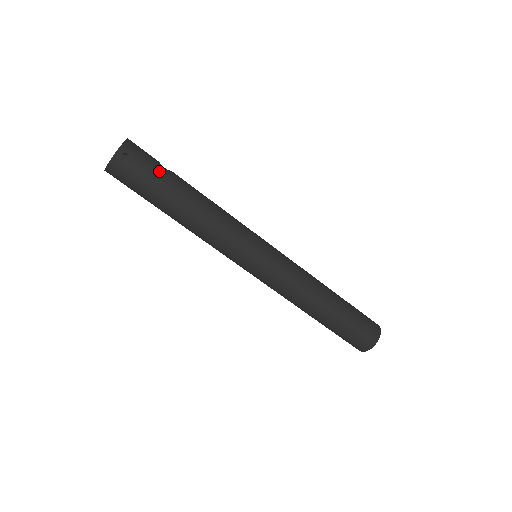
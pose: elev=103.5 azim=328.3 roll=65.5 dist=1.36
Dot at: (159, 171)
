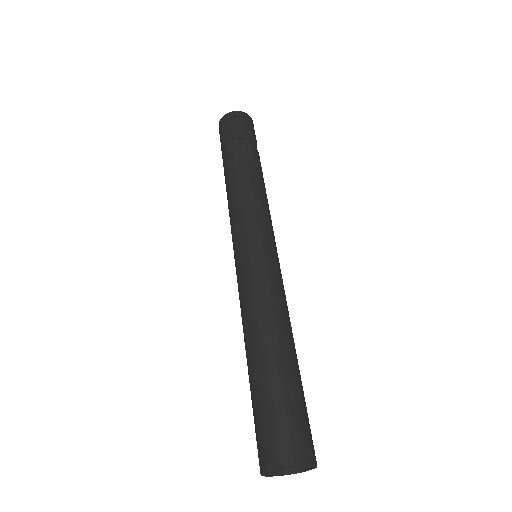
Dot at: (248, 138)
